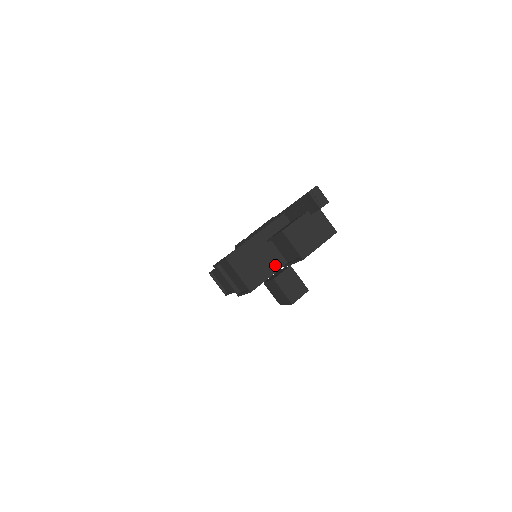
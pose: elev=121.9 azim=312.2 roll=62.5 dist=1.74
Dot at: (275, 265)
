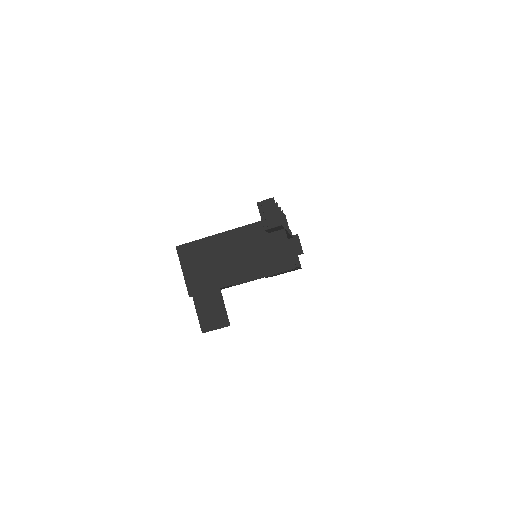
Dot at: occluded
